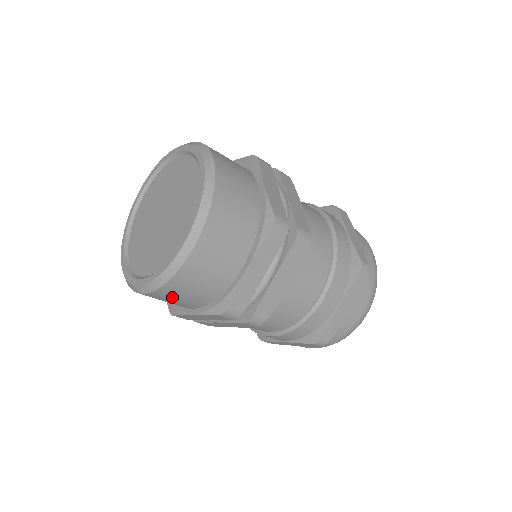
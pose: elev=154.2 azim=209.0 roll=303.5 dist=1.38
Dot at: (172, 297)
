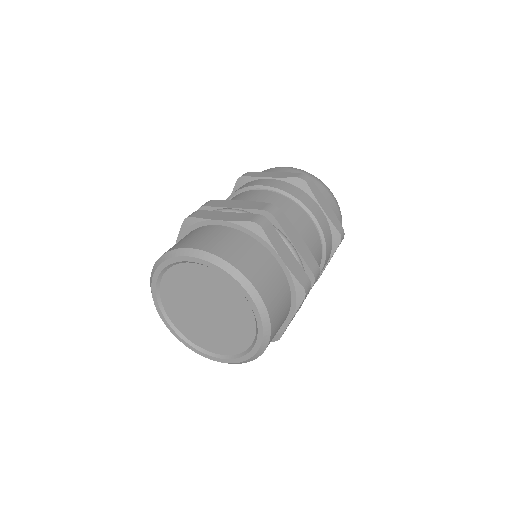
Dot at: occluded
